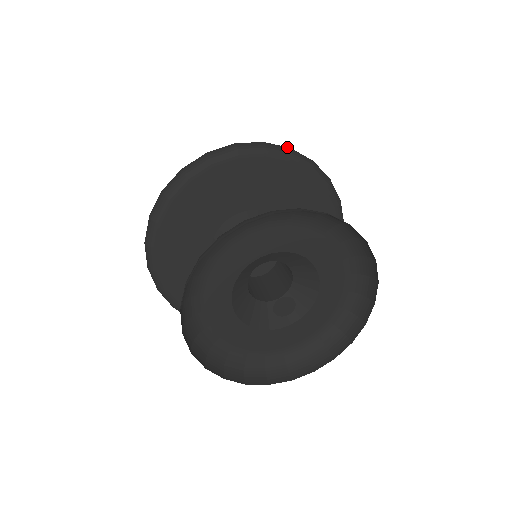
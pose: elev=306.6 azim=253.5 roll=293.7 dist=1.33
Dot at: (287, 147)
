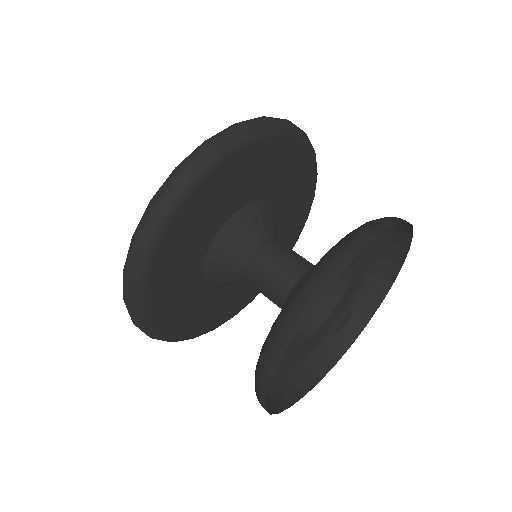
Dot at: (286, 120)
